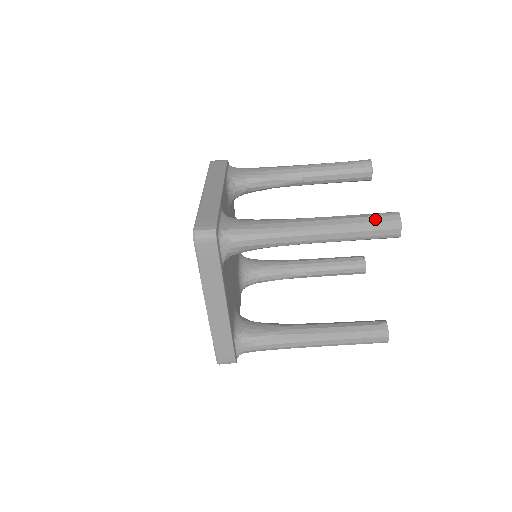
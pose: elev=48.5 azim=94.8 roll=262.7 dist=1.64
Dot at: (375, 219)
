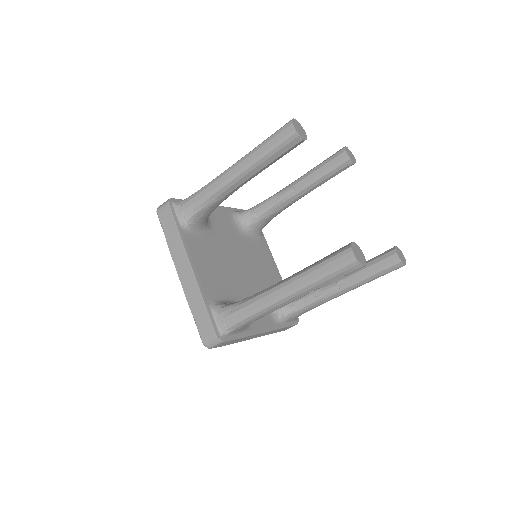
Dot at: occluded
